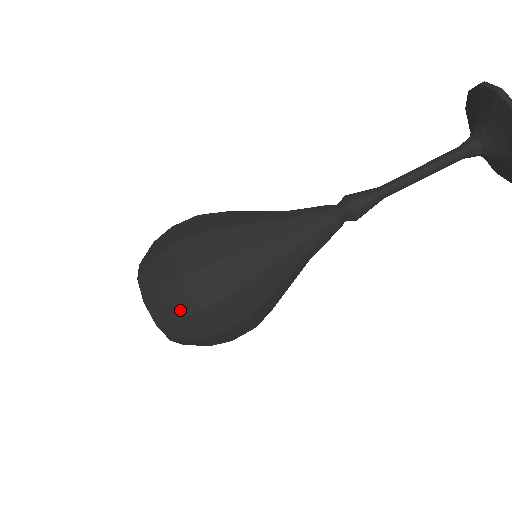
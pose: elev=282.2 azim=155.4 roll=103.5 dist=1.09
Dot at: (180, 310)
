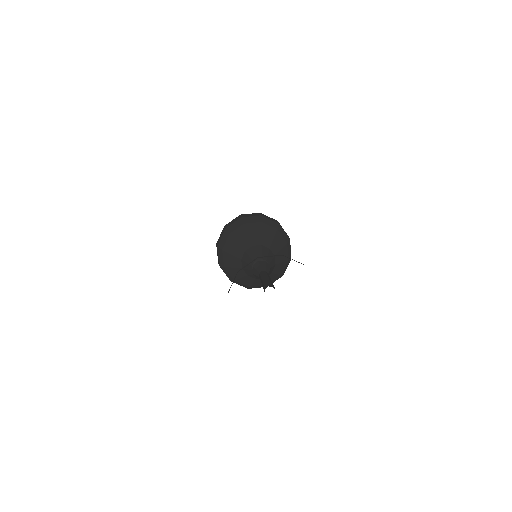
Dot at: occluded
